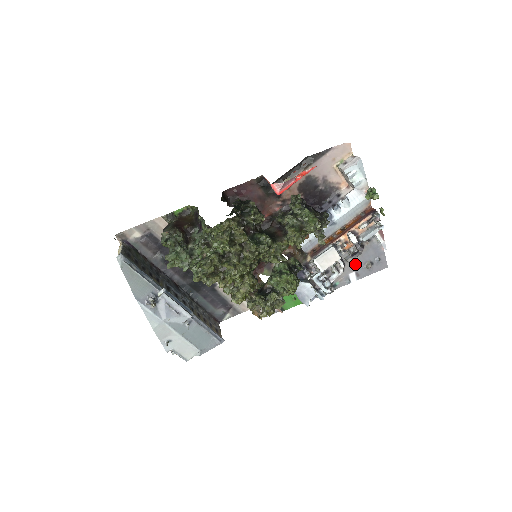
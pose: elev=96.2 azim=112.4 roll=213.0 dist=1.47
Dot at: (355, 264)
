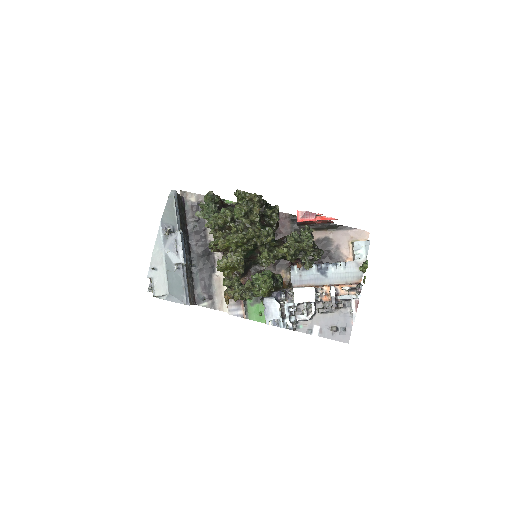
Dot at: (324, 320)
